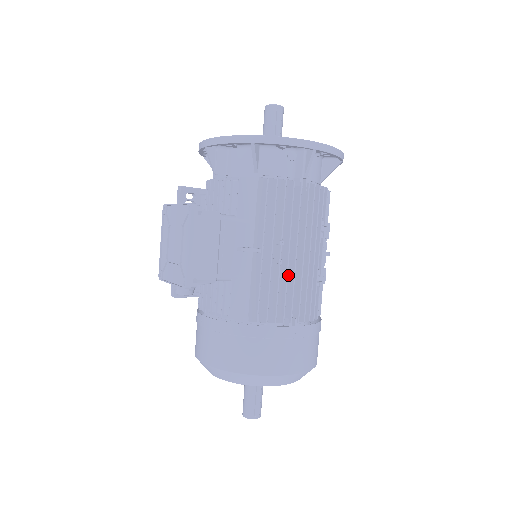
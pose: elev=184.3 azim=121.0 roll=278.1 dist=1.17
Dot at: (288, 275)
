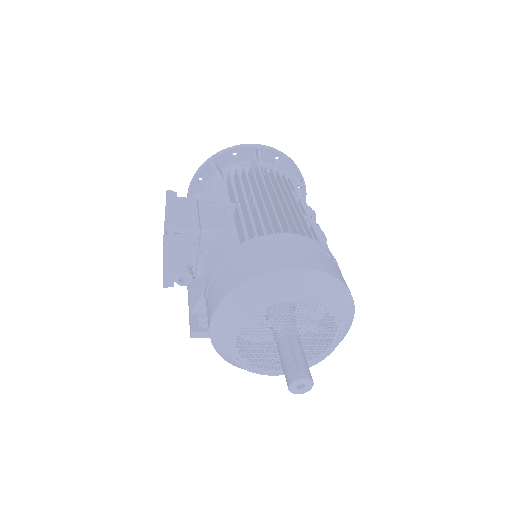
Dot at: (270, 214)
